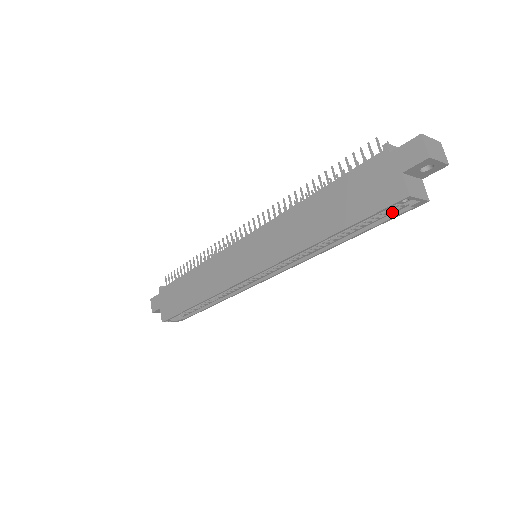
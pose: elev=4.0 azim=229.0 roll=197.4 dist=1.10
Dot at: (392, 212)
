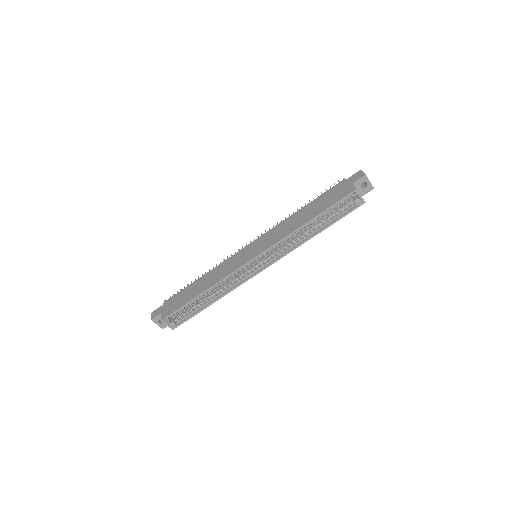
Dot at: (346, 210)
